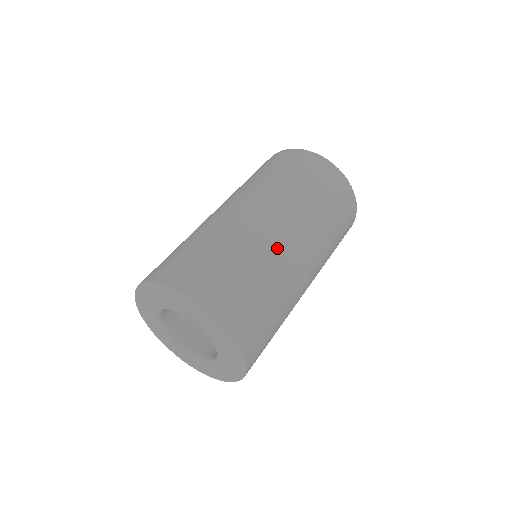
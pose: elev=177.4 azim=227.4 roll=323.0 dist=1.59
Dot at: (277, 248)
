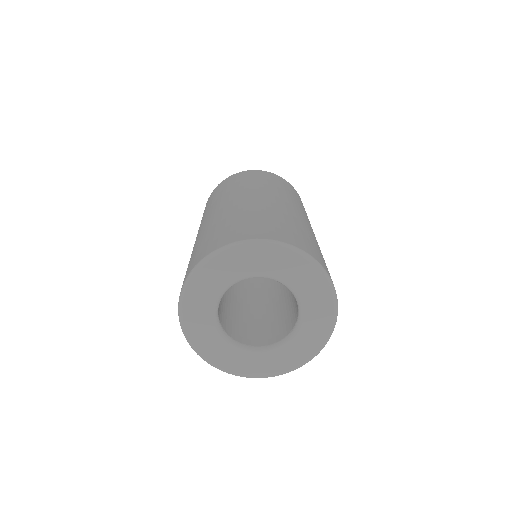
Dot at: (315, 237)
